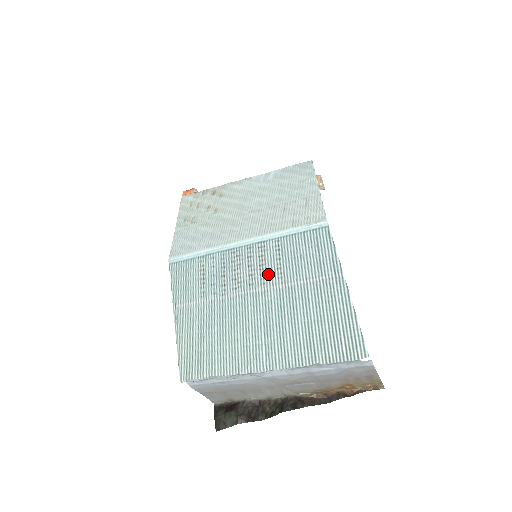
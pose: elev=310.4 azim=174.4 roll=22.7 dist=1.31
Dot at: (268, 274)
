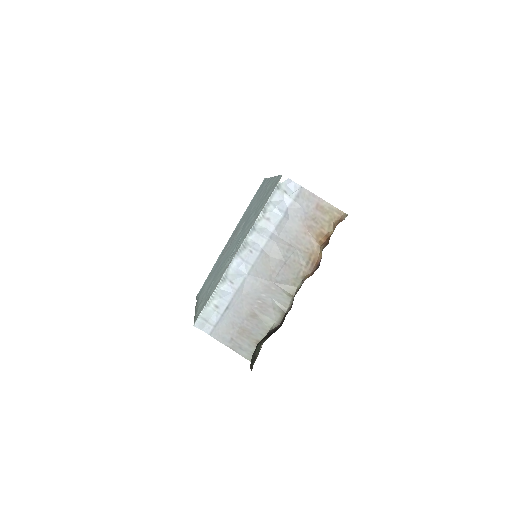
Dot at: (239, 228)
